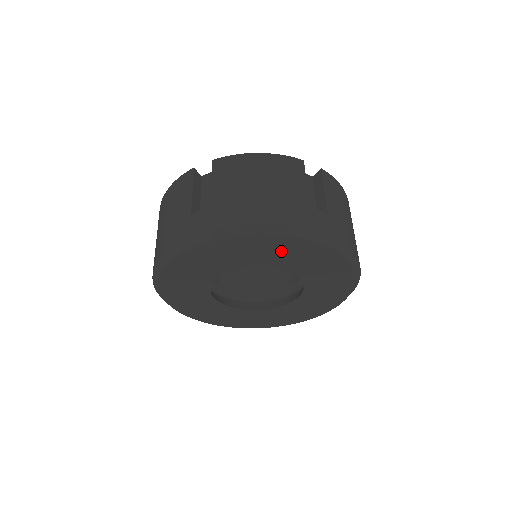
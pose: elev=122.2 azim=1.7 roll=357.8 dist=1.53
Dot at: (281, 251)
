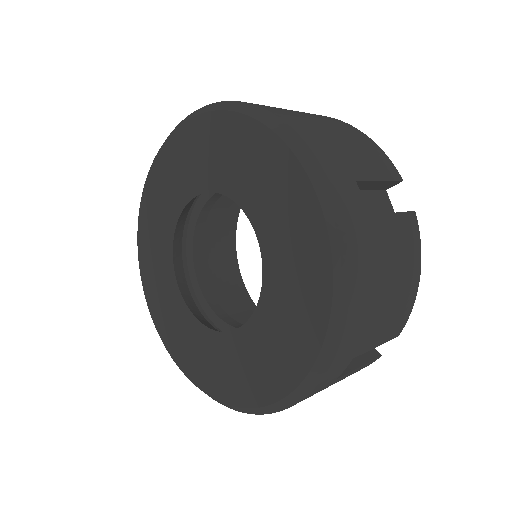
Dot at: (197, 153)
